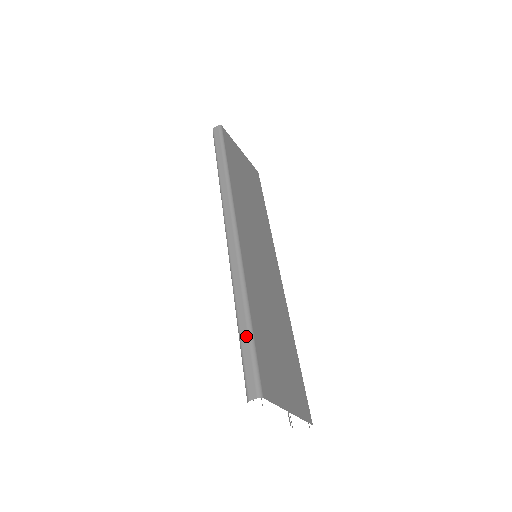
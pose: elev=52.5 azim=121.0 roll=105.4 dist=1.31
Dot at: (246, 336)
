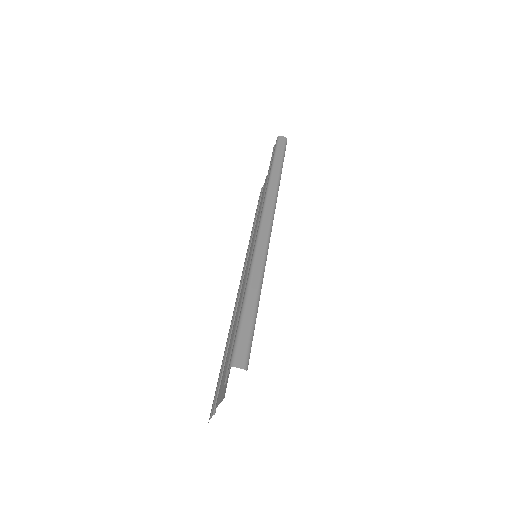
Dot at: (252, 312)
